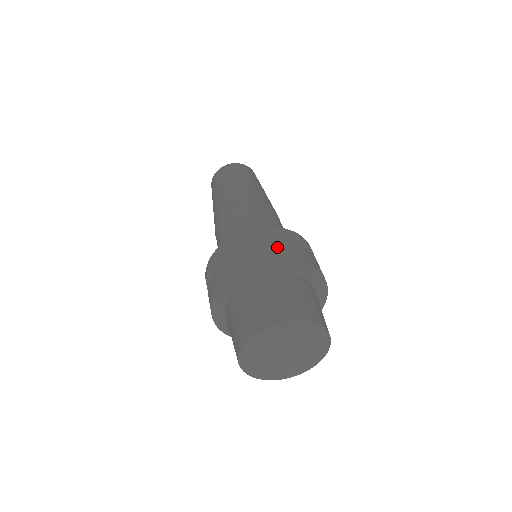
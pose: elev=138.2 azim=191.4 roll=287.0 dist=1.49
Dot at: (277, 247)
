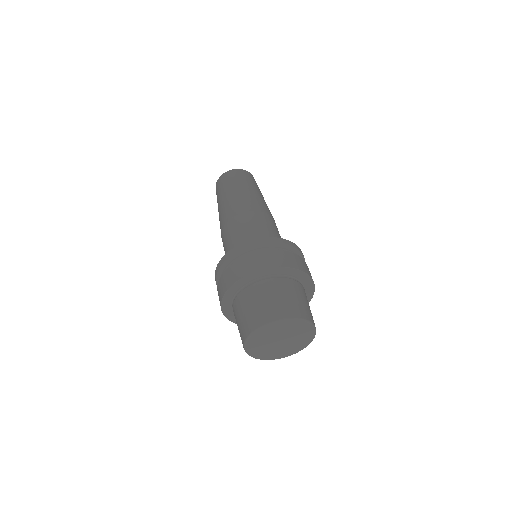
Dot at: (261, 258)
